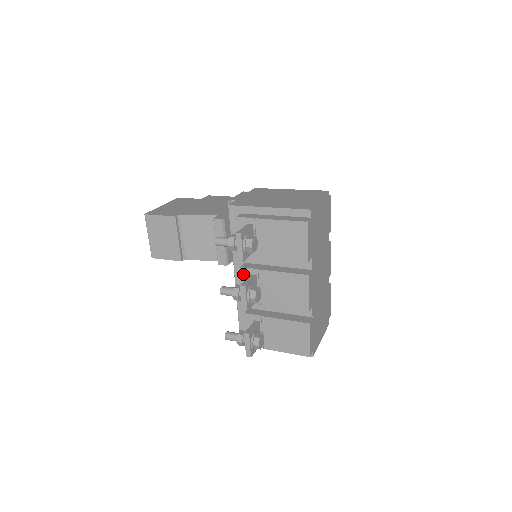
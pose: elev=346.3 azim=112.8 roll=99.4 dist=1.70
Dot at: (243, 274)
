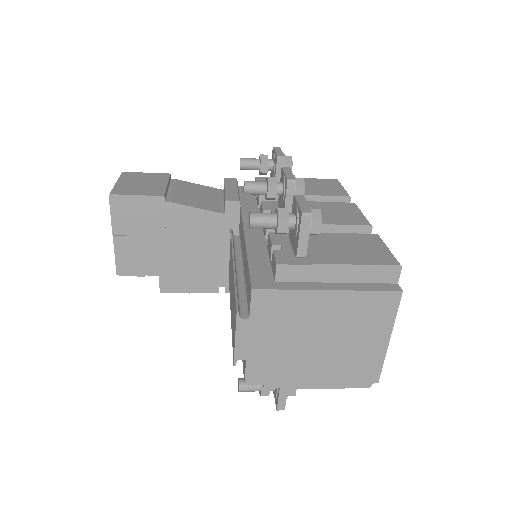
Dot at: (265, 205)
